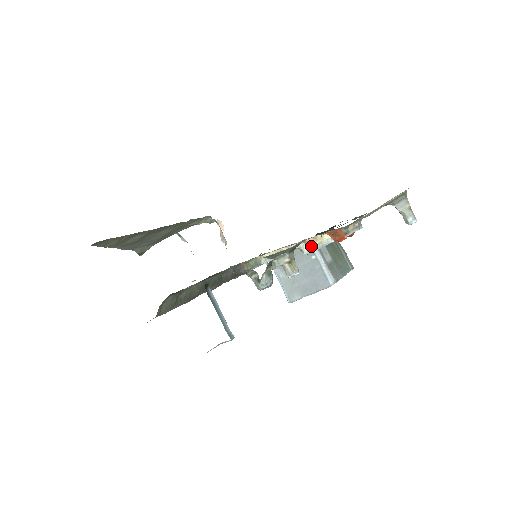
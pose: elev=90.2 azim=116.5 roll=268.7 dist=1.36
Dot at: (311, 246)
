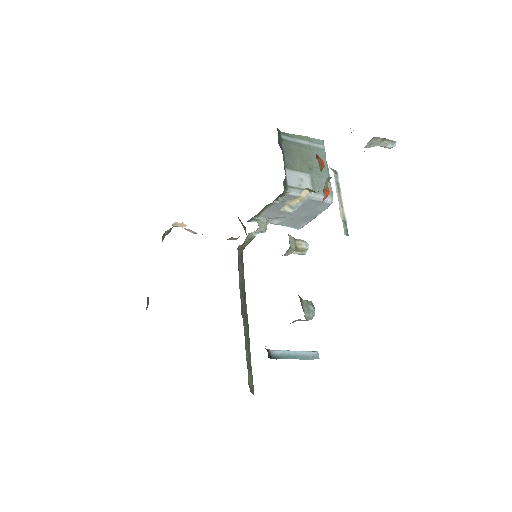
Dot at: (293, 205)
